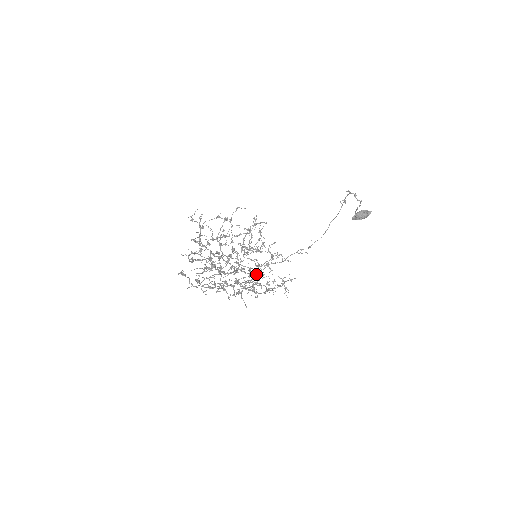
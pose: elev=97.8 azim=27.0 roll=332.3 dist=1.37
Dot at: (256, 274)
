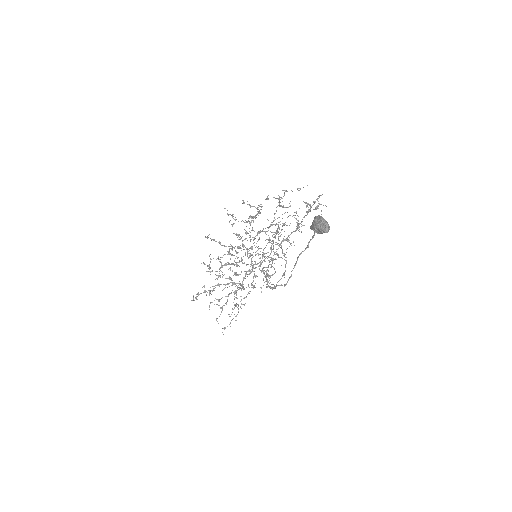
Dot at: occluded
